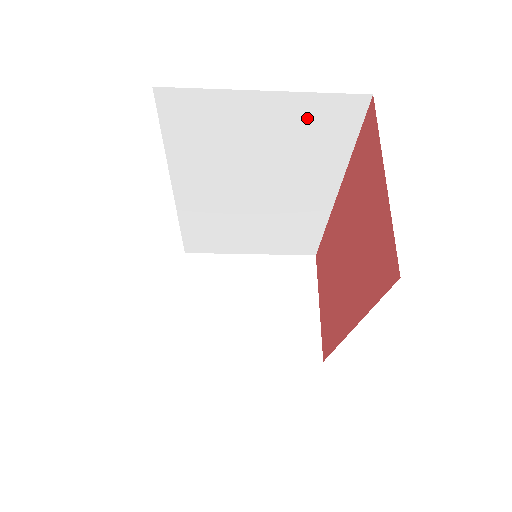
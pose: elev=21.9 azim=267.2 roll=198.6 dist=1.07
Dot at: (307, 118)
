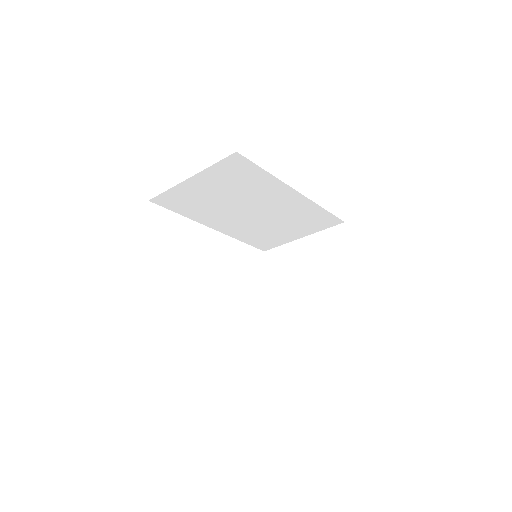
Dot at: (223, 175)
